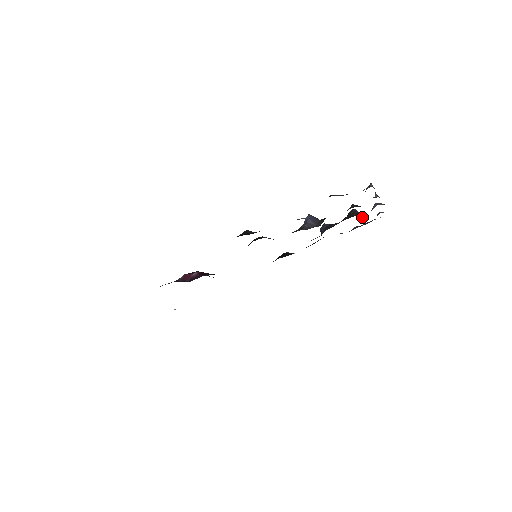
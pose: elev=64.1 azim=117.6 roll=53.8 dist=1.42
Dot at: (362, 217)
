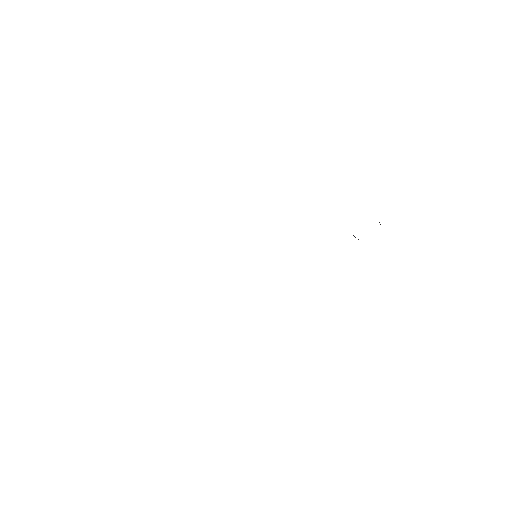
Dot at: occluded
